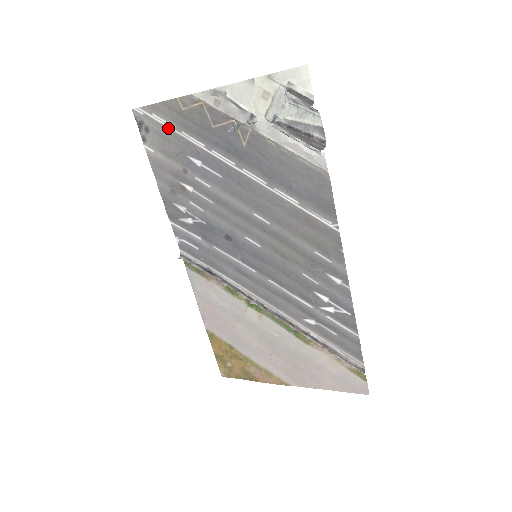
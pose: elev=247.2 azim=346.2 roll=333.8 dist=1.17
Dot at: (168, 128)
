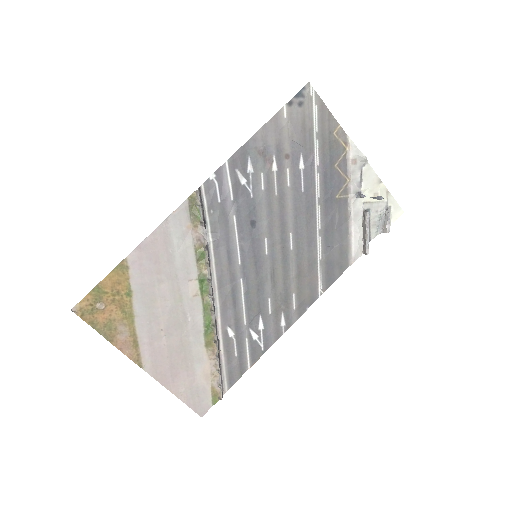
Dot at: (313, 125)
